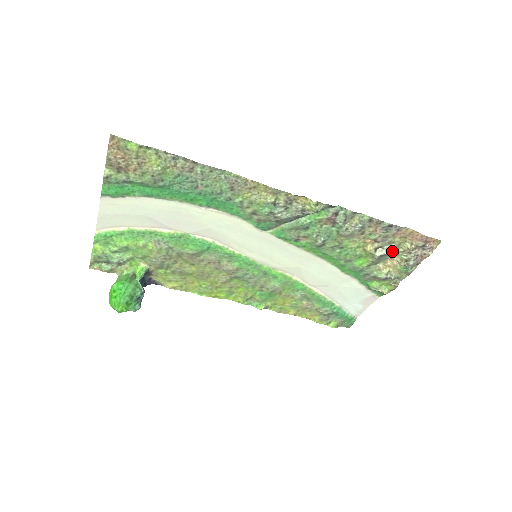
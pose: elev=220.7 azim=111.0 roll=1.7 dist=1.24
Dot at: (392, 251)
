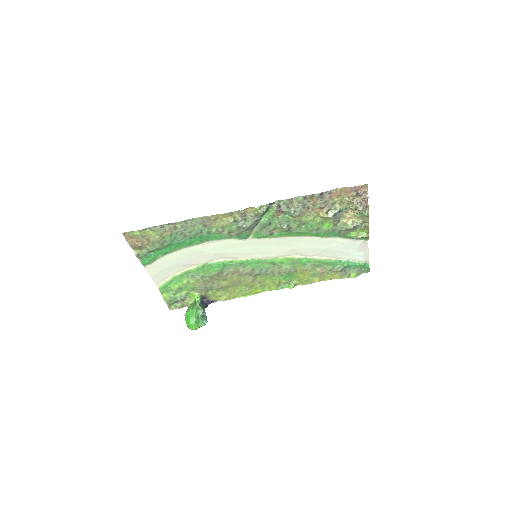
Dot at: (340, 208)
